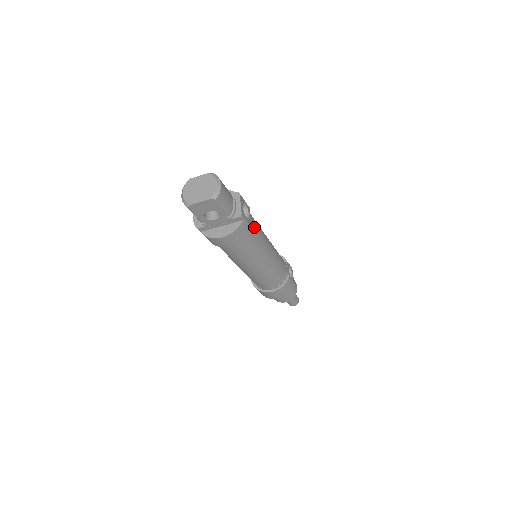
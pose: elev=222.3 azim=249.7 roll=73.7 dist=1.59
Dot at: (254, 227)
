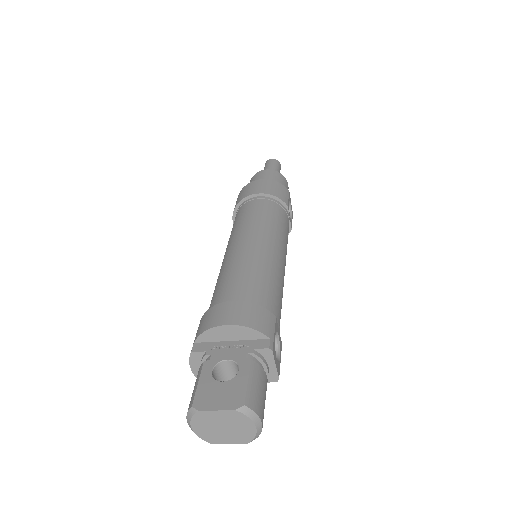
Dot at: occluded
